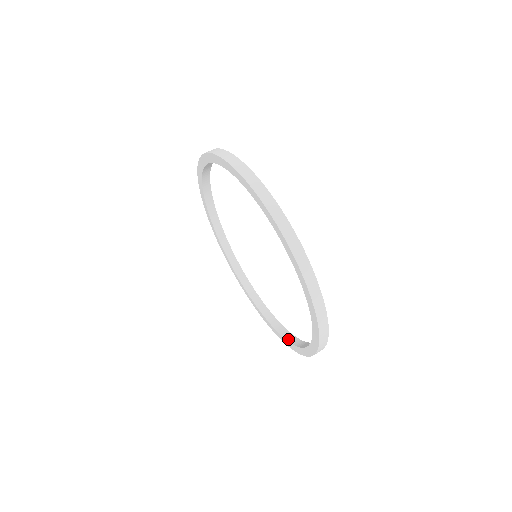
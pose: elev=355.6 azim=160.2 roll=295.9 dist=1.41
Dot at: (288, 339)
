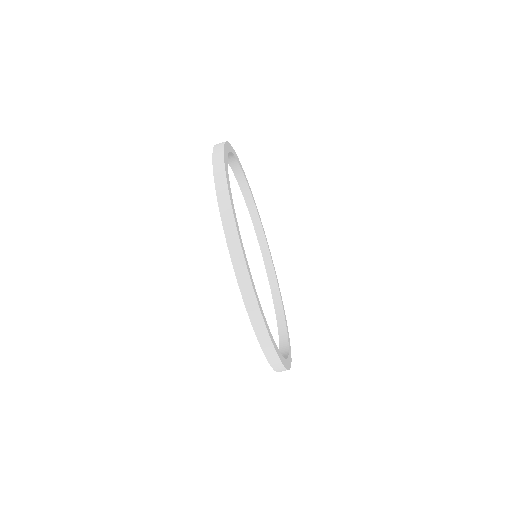
Dot at: (280, 331)
